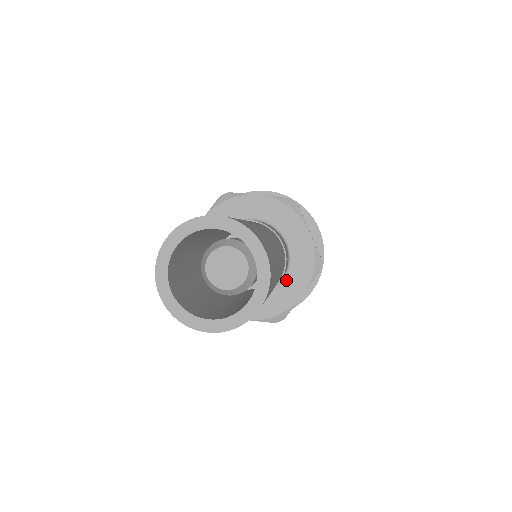
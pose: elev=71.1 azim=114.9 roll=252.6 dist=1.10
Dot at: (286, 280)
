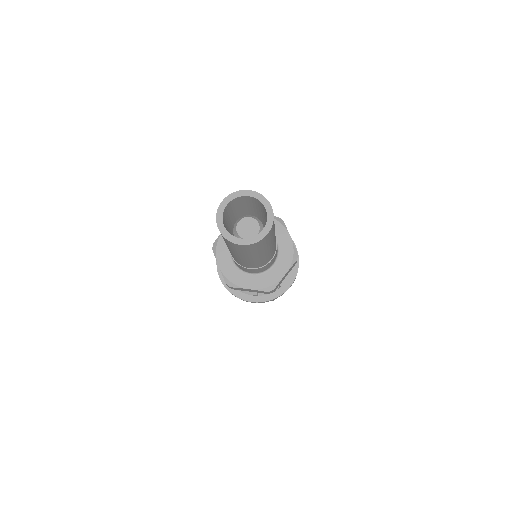
Dot at: (276, 265)
